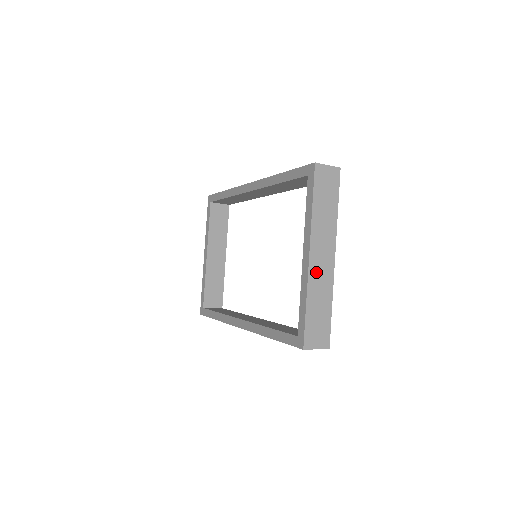
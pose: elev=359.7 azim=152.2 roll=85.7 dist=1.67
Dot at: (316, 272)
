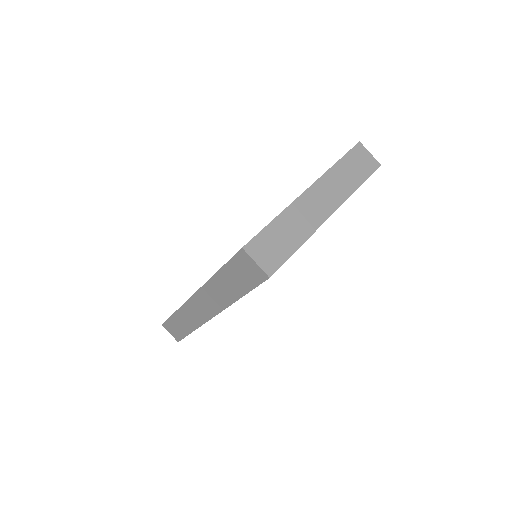
Dot at: (305, 205)
